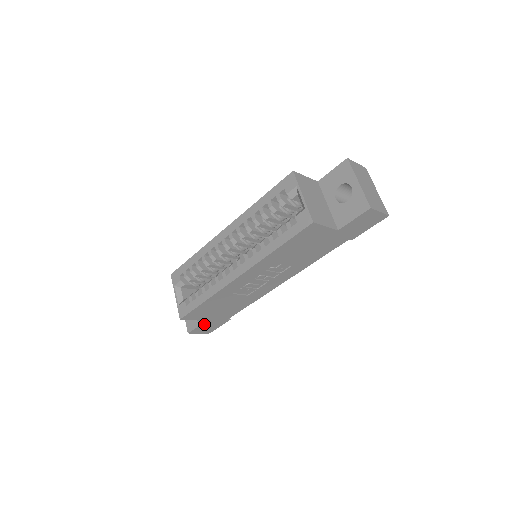
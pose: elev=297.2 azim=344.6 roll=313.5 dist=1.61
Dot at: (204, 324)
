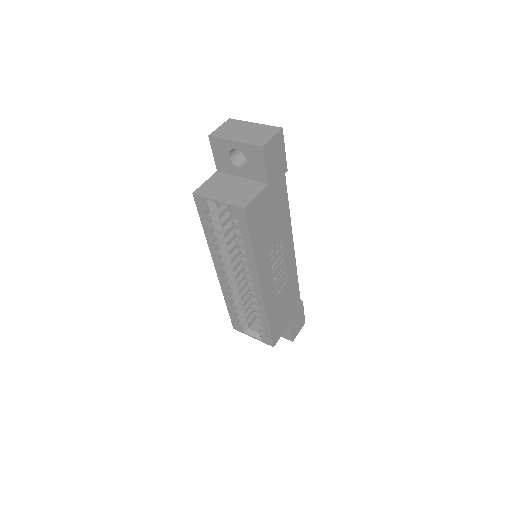
Dot at: (292, 326)
